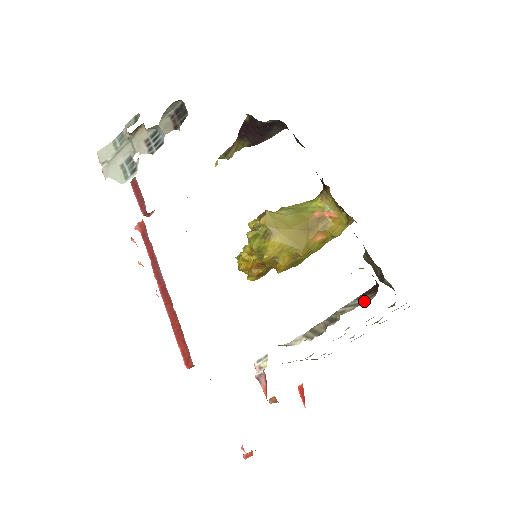
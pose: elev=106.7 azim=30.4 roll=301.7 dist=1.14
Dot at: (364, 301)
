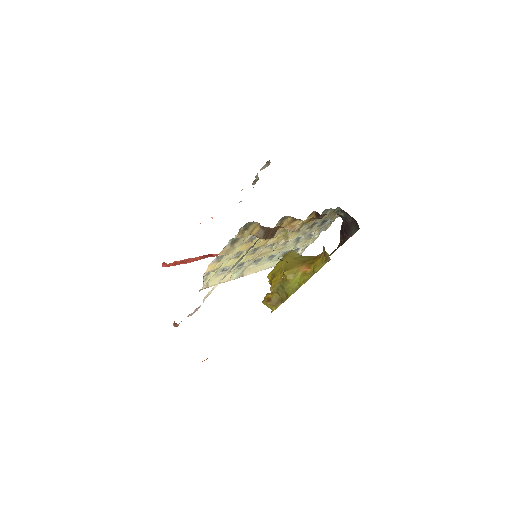
Dot at: occluded
